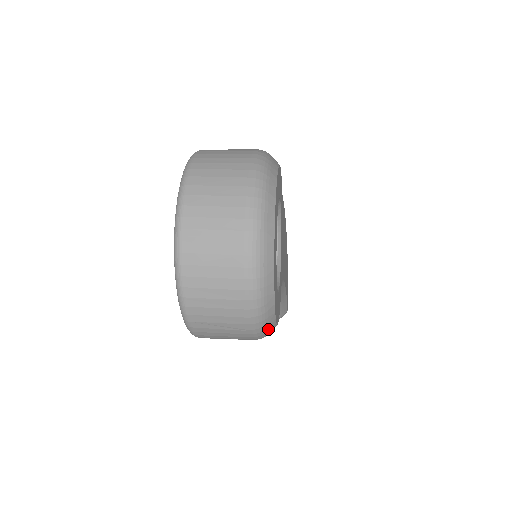
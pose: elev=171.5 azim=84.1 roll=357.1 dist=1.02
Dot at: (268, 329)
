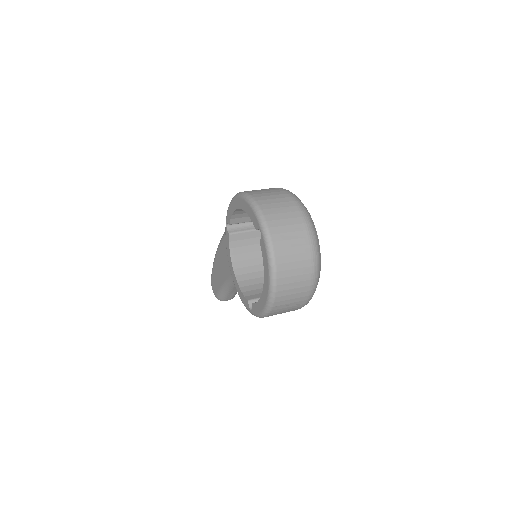
Dot at: occluded
